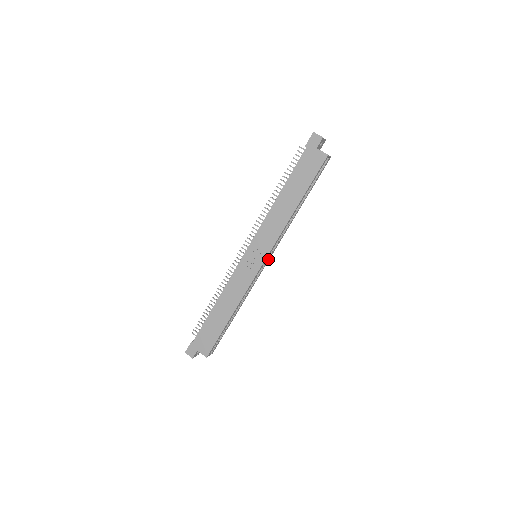
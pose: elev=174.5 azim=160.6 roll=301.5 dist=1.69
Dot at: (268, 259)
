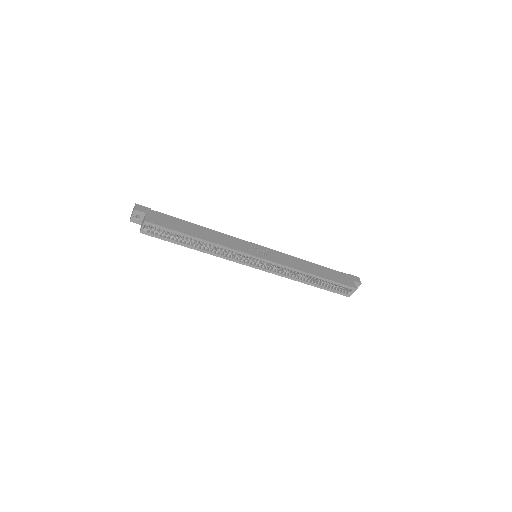
Dot at: (259, 266)
